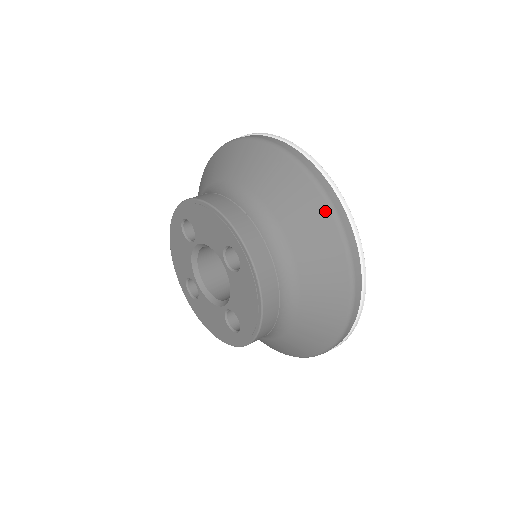
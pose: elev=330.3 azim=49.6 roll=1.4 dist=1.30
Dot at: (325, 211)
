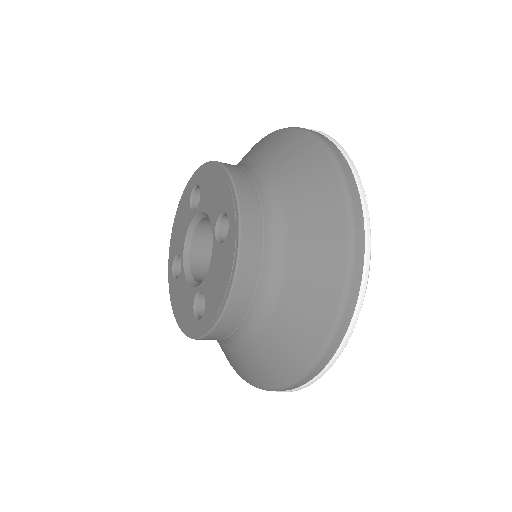
Dot at: (341, 207)
